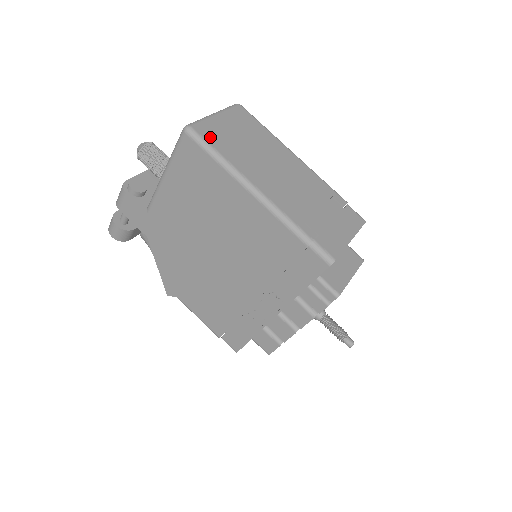
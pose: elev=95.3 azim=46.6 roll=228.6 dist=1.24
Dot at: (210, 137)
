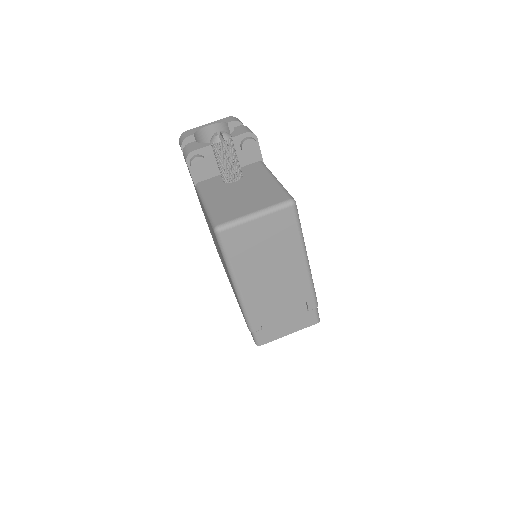
Dot at: (231, 244)
